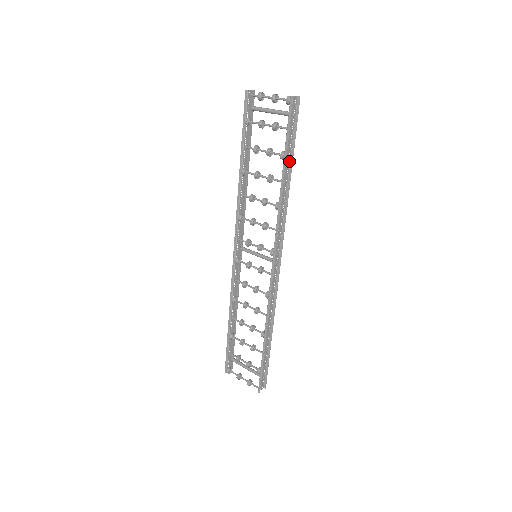
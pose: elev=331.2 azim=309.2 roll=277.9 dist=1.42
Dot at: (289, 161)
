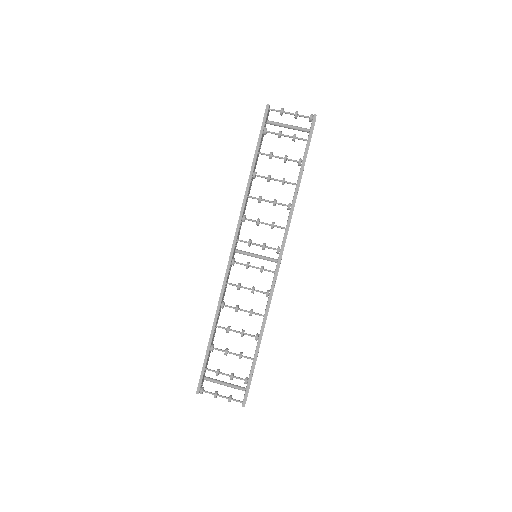
Dot at: occluded
